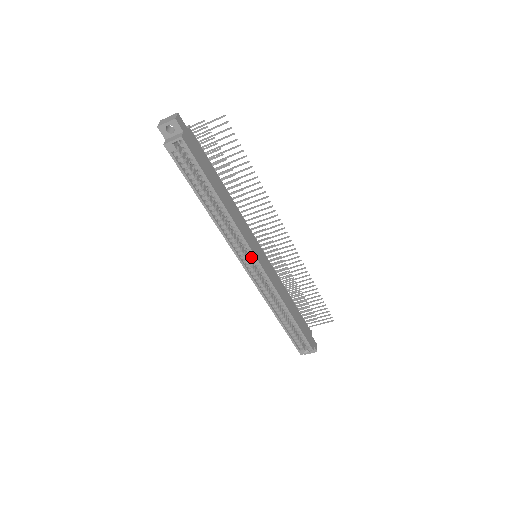
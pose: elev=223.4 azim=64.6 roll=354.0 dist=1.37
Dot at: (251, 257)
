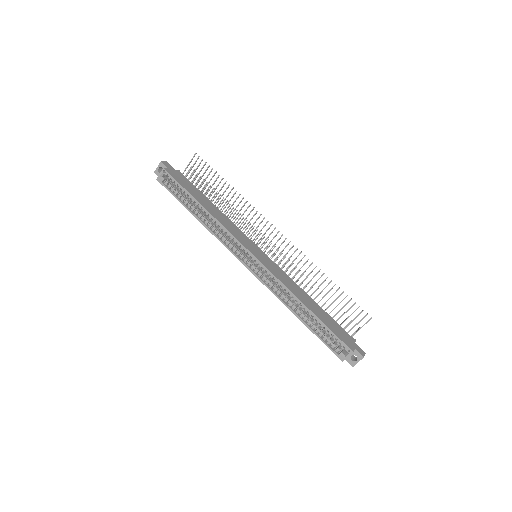
Dot at: (245, 251)
